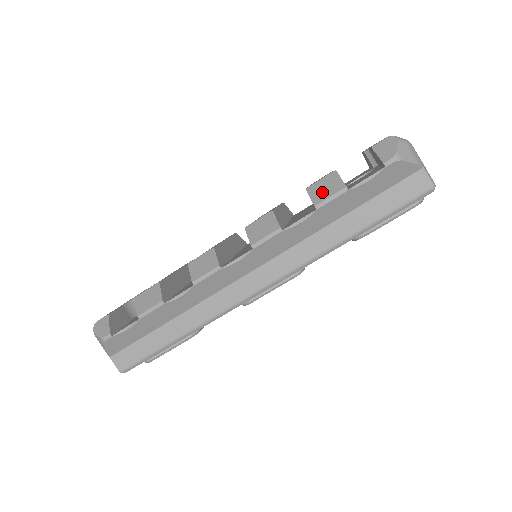
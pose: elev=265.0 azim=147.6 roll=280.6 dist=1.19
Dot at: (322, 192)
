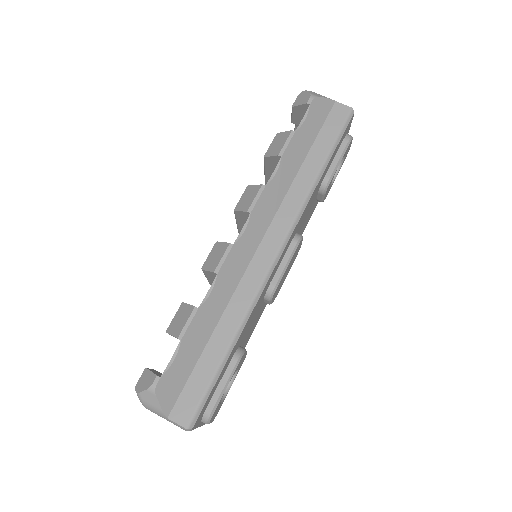
Dot at: (277, 147)
